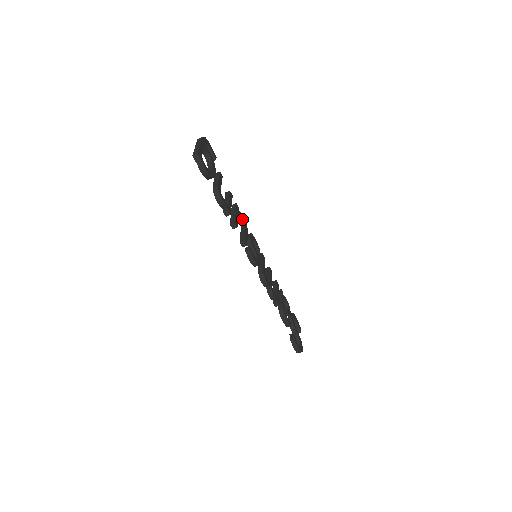
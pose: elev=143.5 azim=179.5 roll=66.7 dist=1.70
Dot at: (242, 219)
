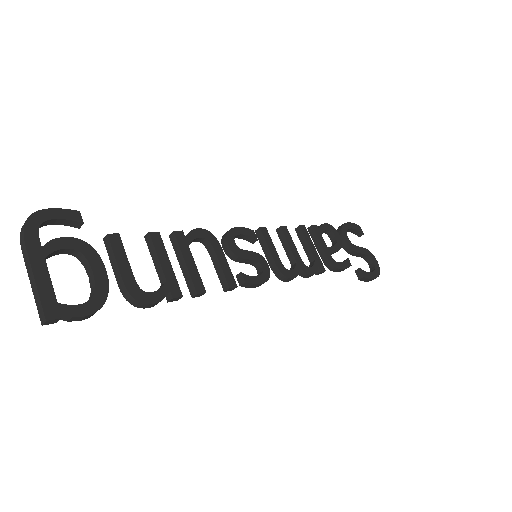
Dot at: (200, 238)
